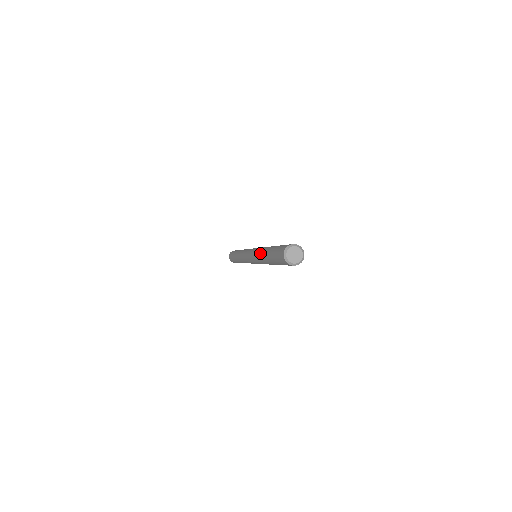
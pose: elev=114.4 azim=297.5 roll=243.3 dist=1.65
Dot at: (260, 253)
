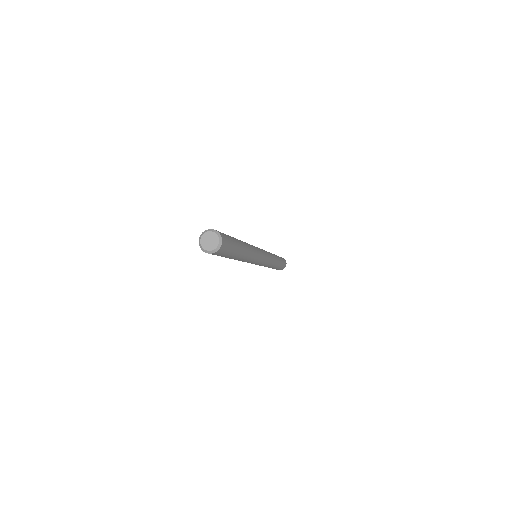
Dot at: occluded
